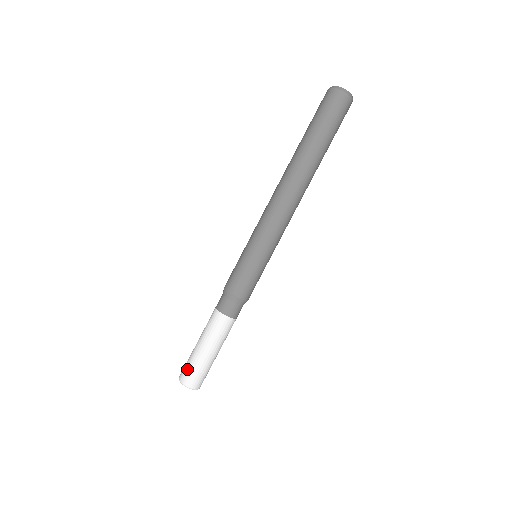
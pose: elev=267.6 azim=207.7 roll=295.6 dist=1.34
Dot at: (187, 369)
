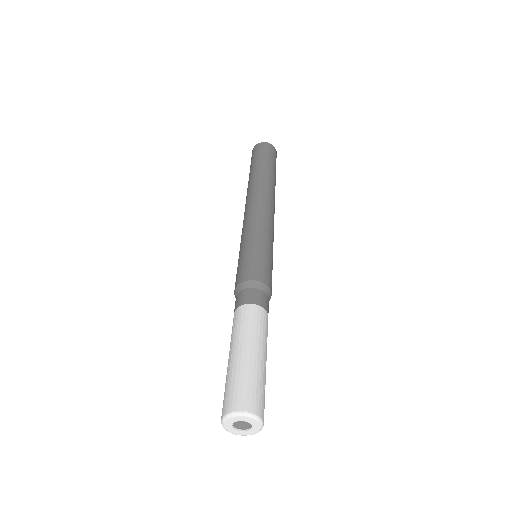
Dot at: (236, 388)
